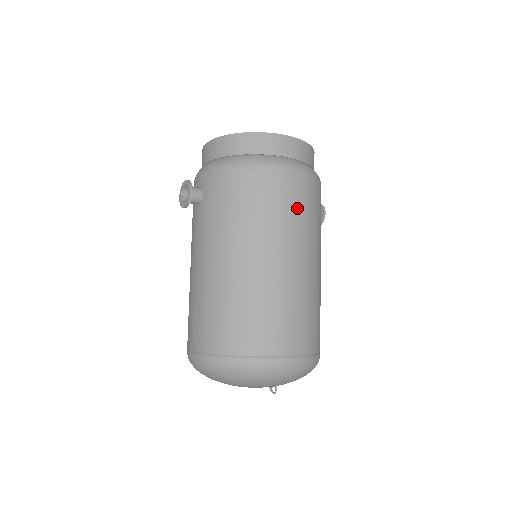
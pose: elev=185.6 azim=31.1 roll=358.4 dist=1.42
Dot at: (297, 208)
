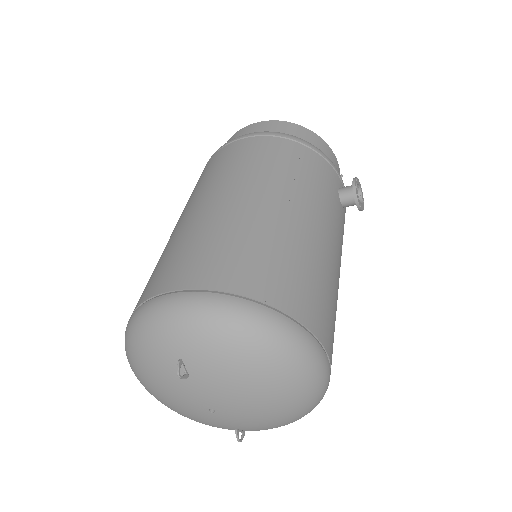
Dot at: (235, 159)
